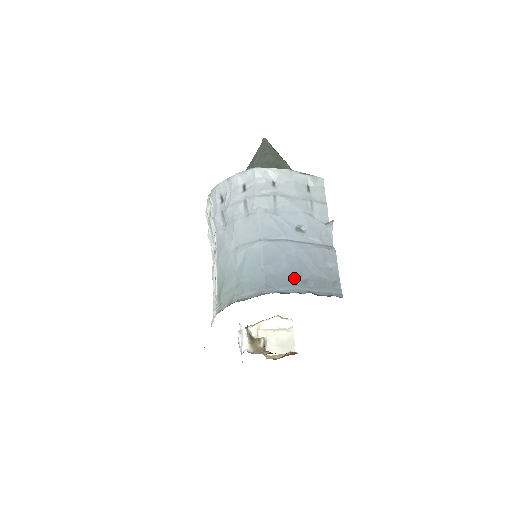
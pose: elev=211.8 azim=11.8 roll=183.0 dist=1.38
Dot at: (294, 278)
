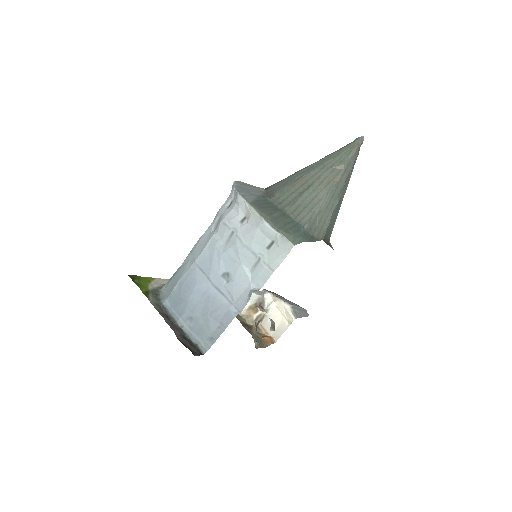
Dot at: (185, 309)
